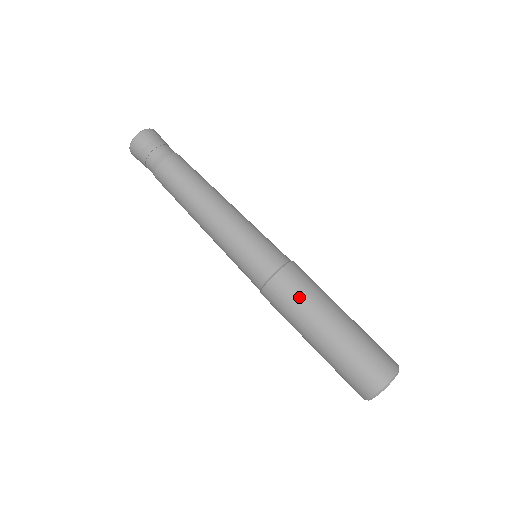
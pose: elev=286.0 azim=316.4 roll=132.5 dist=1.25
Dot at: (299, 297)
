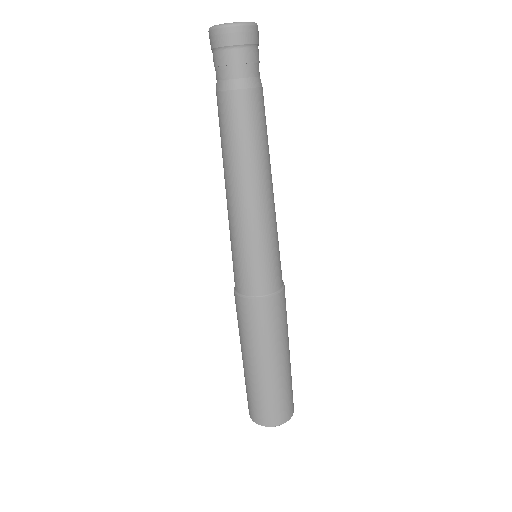
Dot at: (254, 330)
